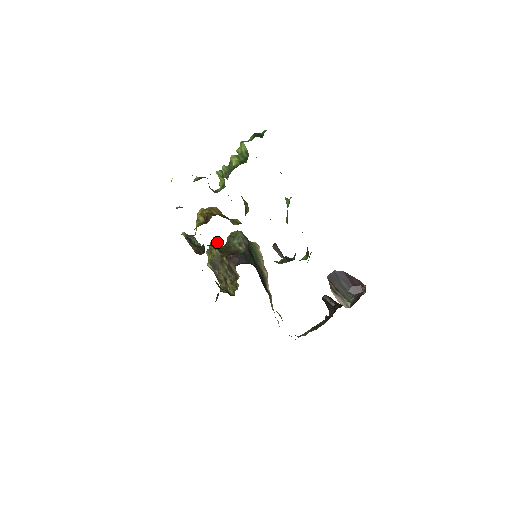
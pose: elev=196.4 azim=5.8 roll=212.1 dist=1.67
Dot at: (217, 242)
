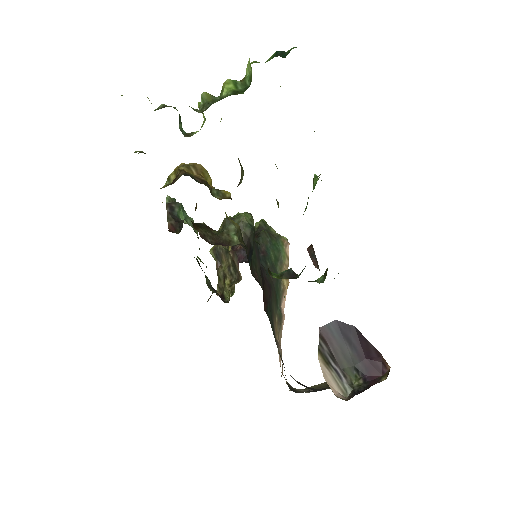
Dot at: occluded
